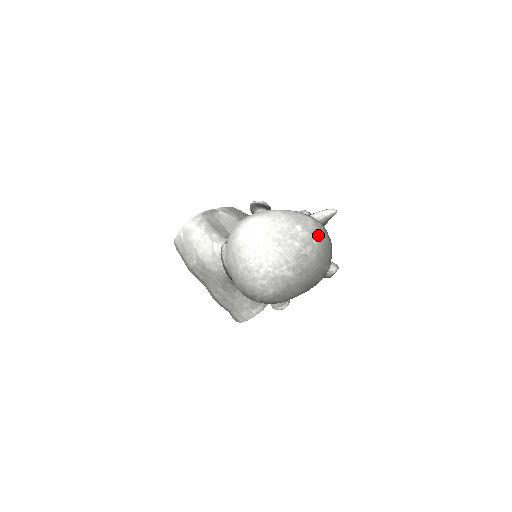
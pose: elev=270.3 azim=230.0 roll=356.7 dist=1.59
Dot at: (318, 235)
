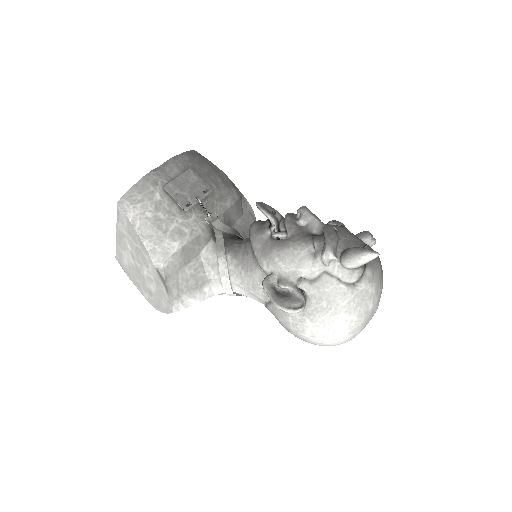
Dot at: (379, 283)
